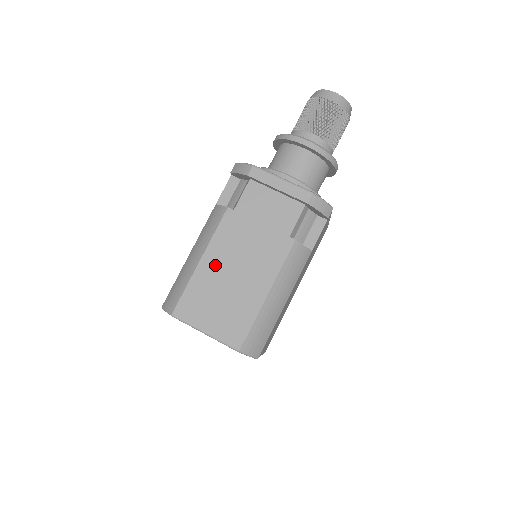
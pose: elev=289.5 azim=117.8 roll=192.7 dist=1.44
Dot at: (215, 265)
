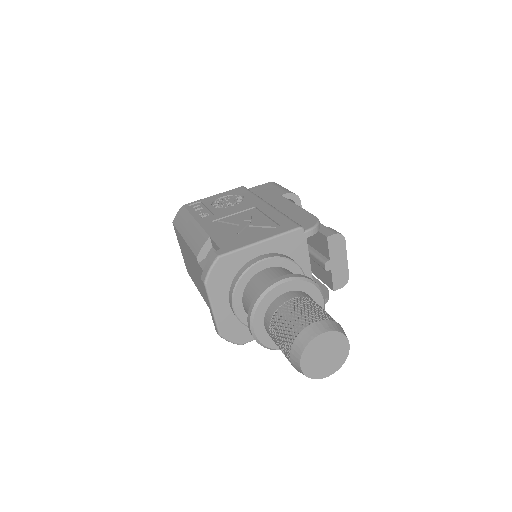
Dot at: (187, 251)
